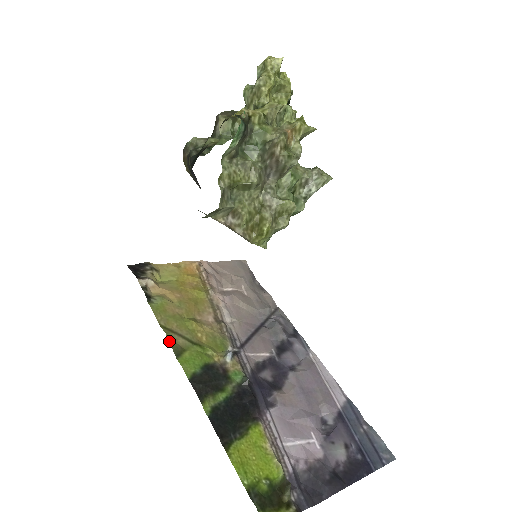
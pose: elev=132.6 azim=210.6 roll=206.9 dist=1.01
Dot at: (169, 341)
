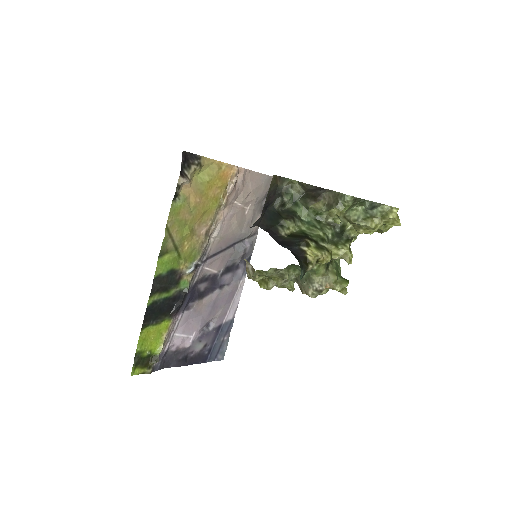
Dot at: (163, 243)
